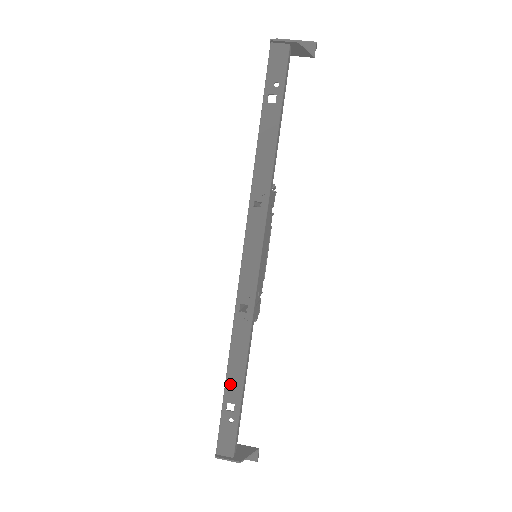
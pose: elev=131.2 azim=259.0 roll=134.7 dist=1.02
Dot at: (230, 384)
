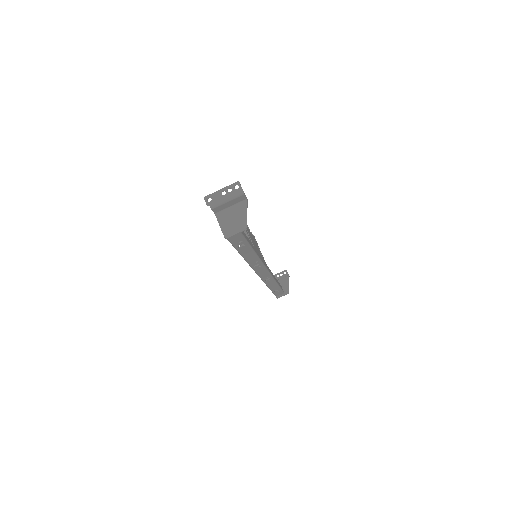
Dot at: (273, 289)
